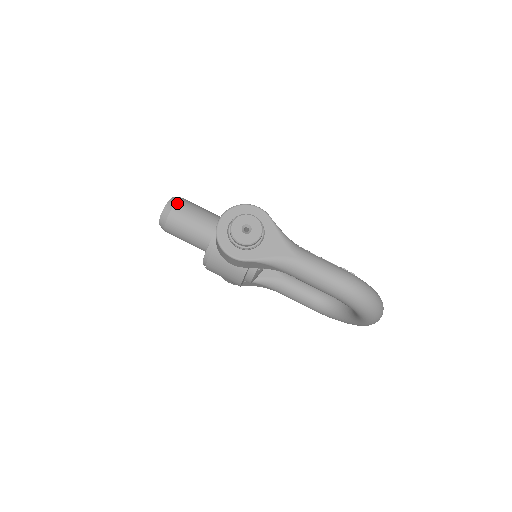
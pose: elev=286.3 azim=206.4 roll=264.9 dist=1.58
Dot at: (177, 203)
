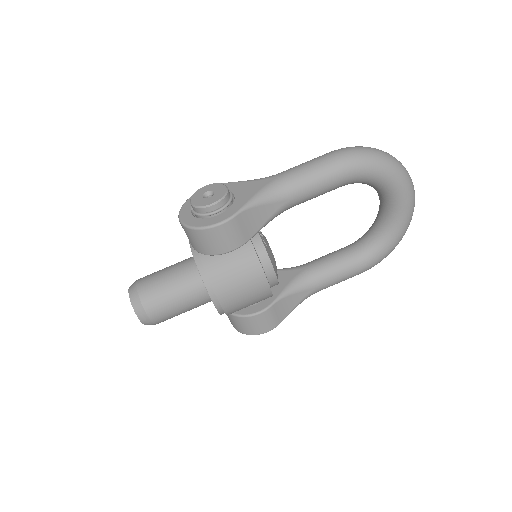
Dot at: (138, 280)
